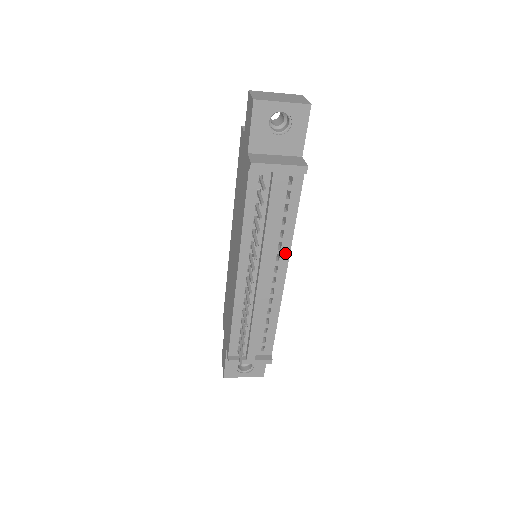
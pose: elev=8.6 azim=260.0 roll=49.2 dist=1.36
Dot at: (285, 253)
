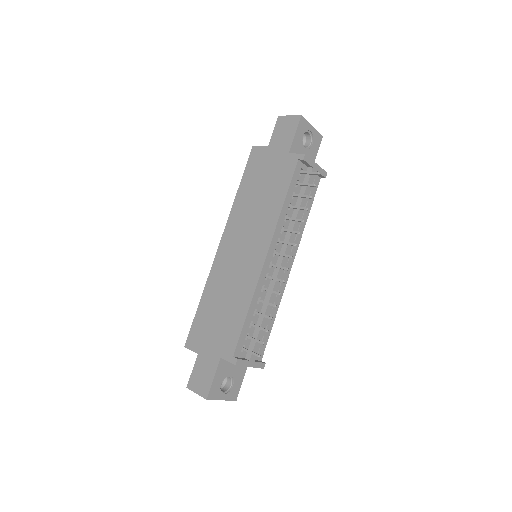
Dot at: occluded
